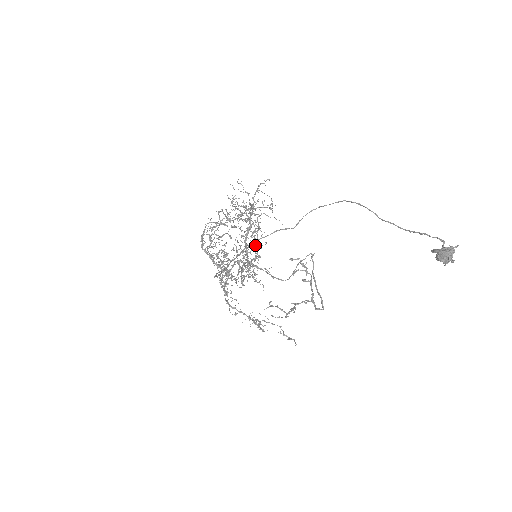
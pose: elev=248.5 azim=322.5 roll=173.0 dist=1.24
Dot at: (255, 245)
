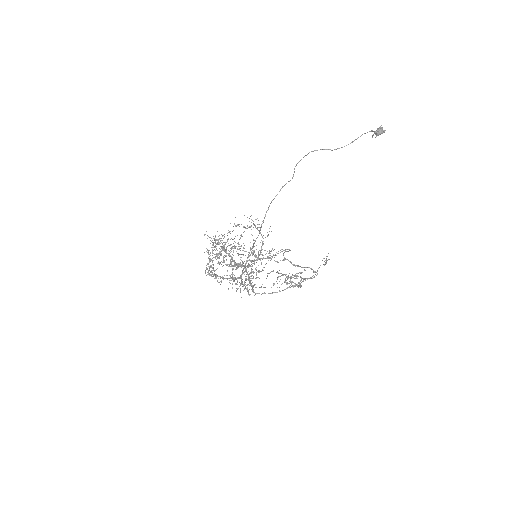
Dot at: occluded
